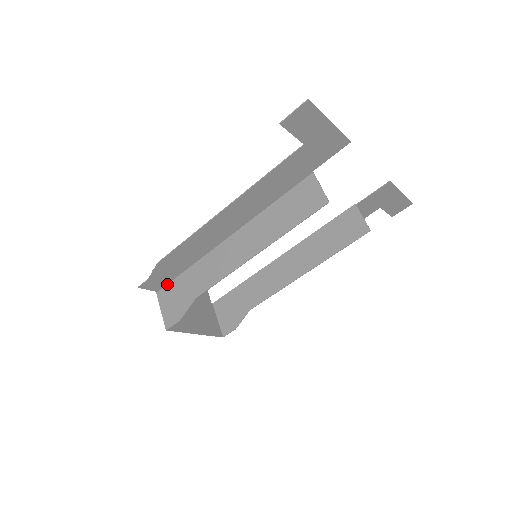
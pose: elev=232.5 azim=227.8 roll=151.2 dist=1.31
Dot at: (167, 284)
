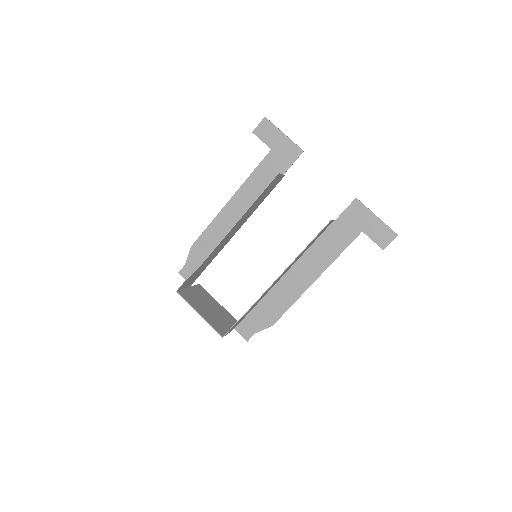
Dot at: (197, 277)
